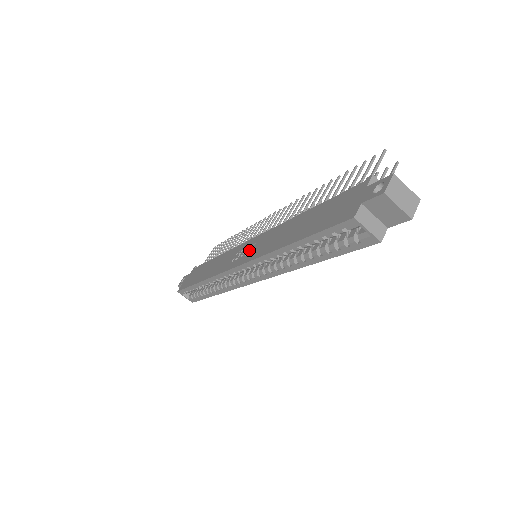
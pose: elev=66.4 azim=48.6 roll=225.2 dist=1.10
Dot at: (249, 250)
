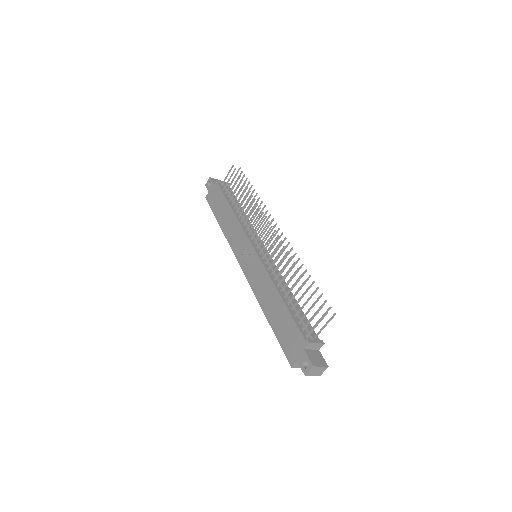
Dot at: (250, 263)
